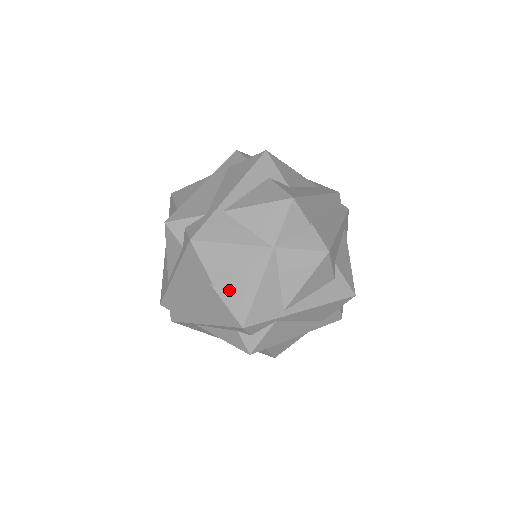
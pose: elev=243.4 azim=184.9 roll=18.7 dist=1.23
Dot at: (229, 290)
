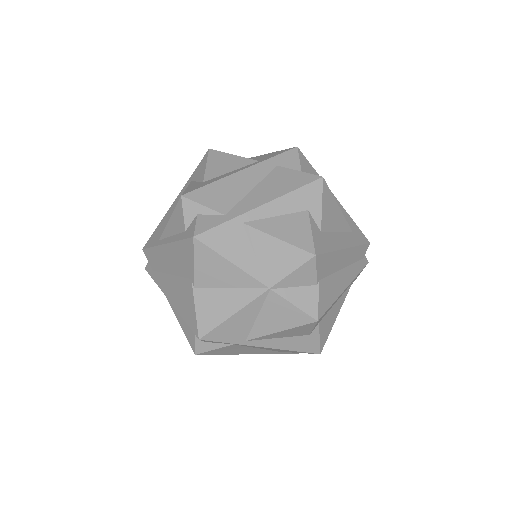
Dot at: (206, 299)
